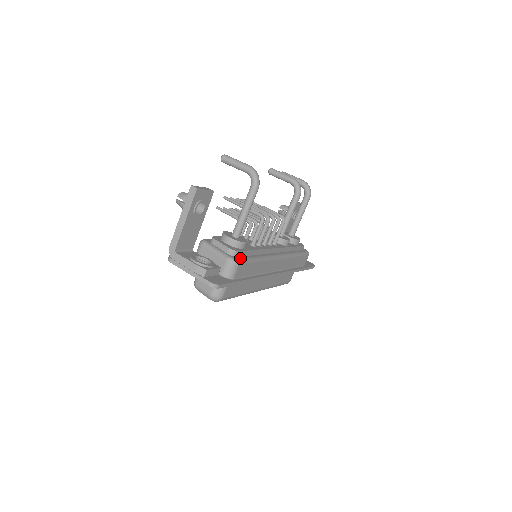
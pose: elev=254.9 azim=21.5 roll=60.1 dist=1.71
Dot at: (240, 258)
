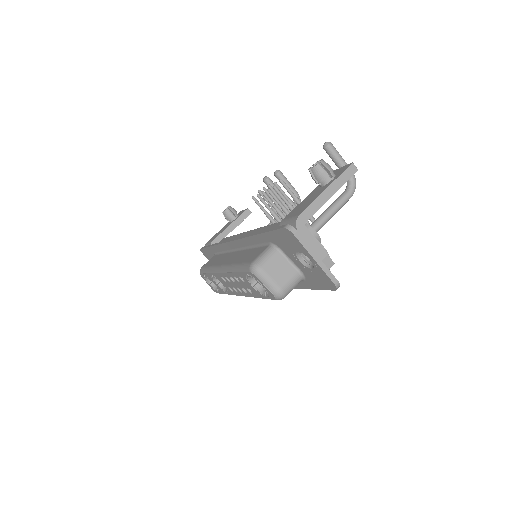
Dot at: occluded
